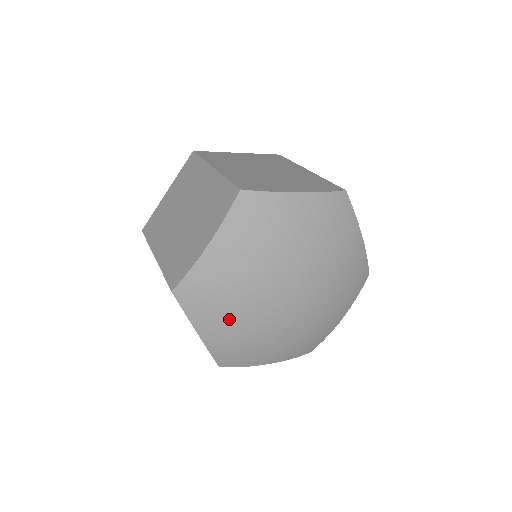
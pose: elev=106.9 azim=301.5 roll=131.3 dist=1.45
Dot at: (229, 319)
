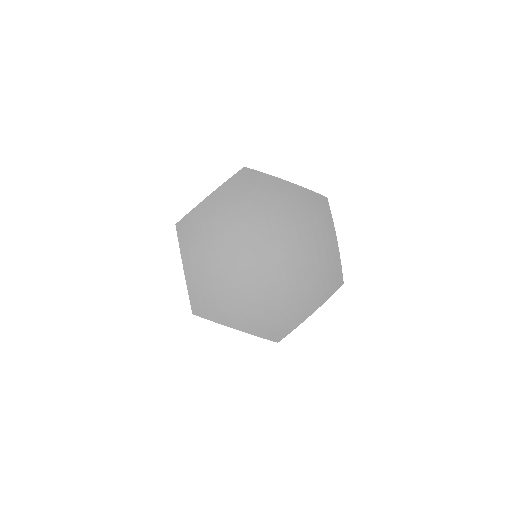
Dot at: (209, 256)
